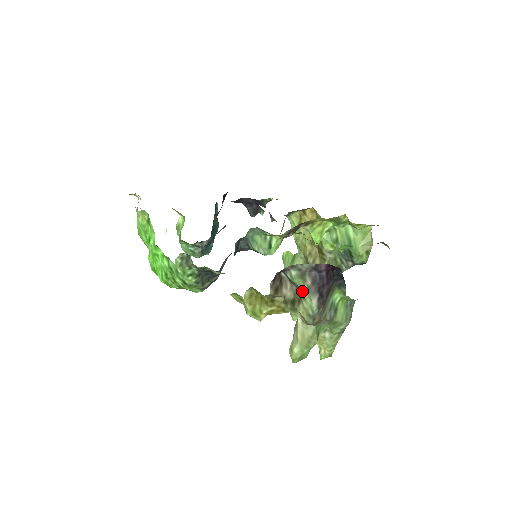
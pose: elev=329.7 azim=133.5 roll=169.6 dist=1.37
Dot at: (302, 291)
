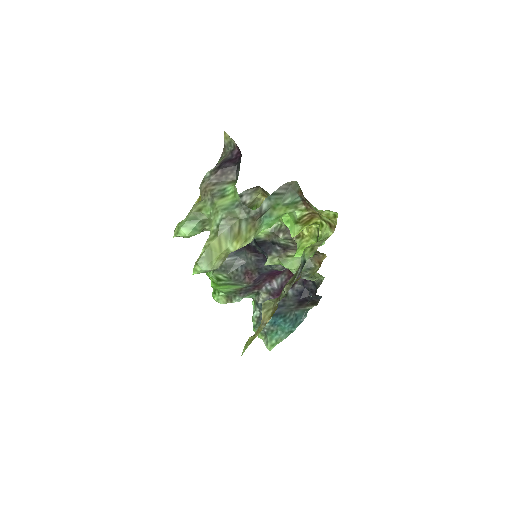
Dot at: occluded
